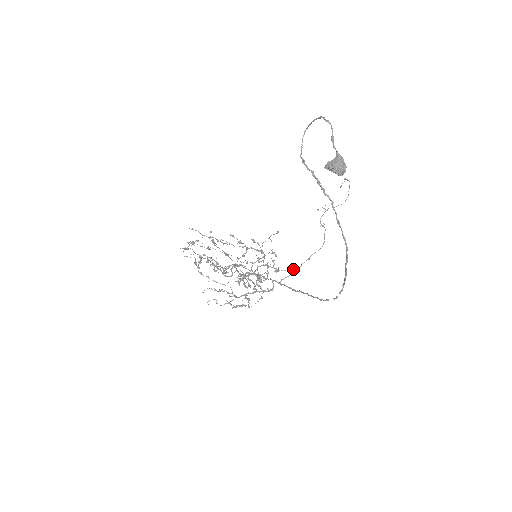
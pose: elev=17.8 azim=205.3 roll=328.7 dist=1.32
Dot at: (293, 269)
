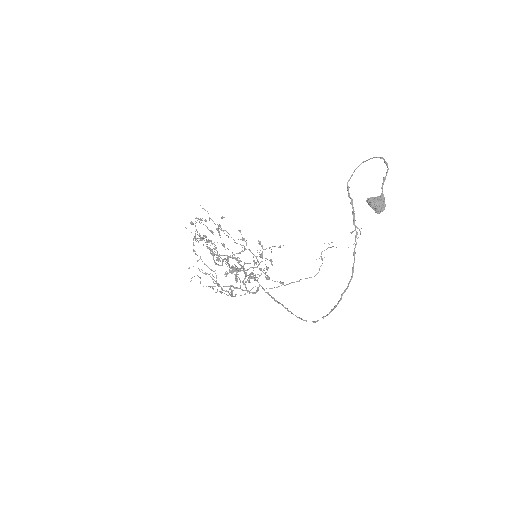
Dot at: (282, 283)
